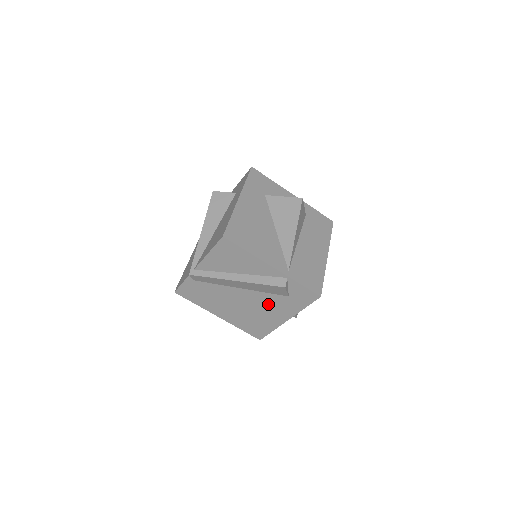
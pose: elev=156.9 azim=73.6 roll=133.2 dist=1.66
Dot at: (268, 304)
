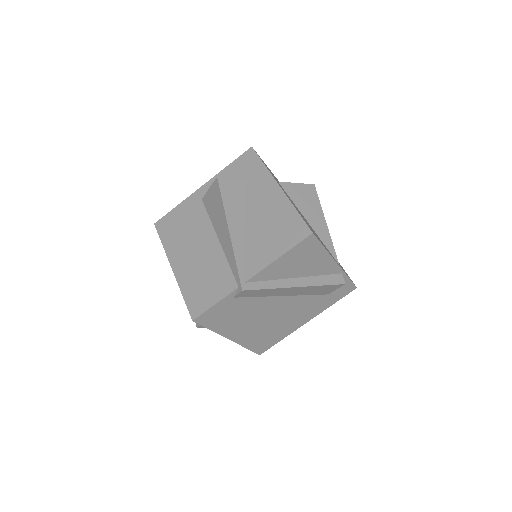
Dot at: (300, 308)
